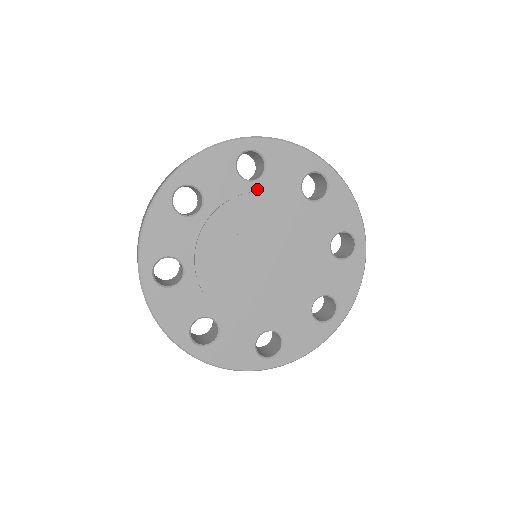
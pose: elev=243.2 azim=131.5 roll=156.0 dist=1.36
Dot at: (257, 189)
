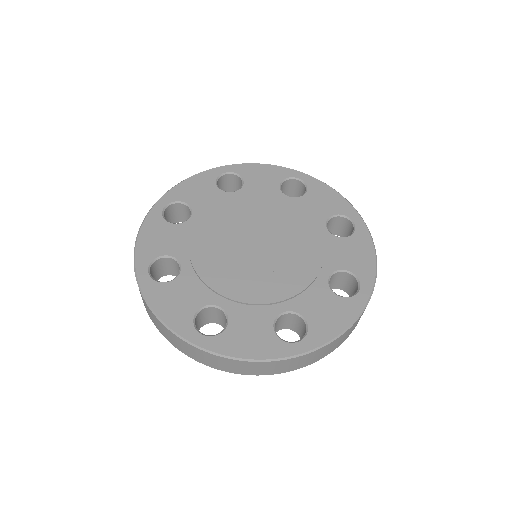
Dot at: (239, 196)
